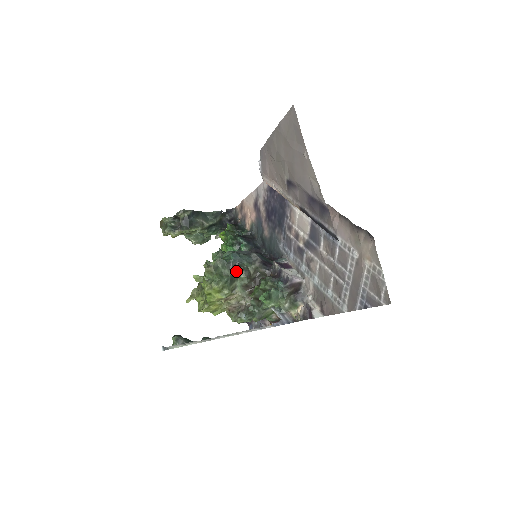
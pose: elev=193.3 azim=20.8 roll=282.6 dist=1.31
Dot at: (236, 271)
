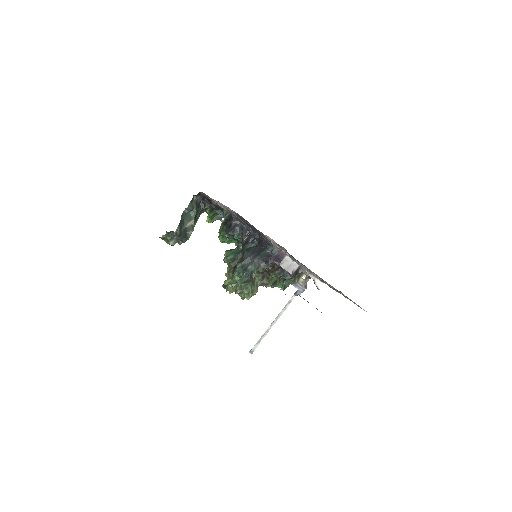
Dot at: (251, 274)
